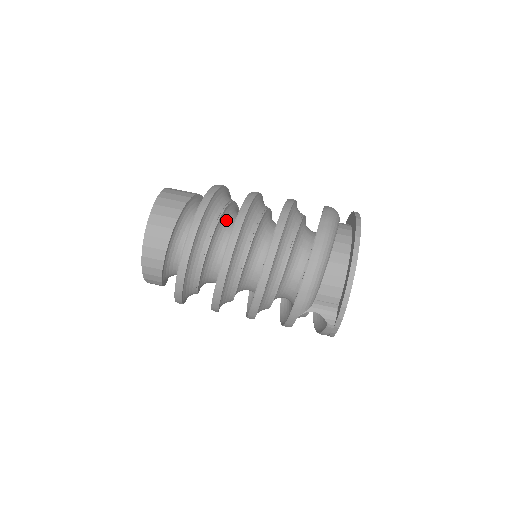
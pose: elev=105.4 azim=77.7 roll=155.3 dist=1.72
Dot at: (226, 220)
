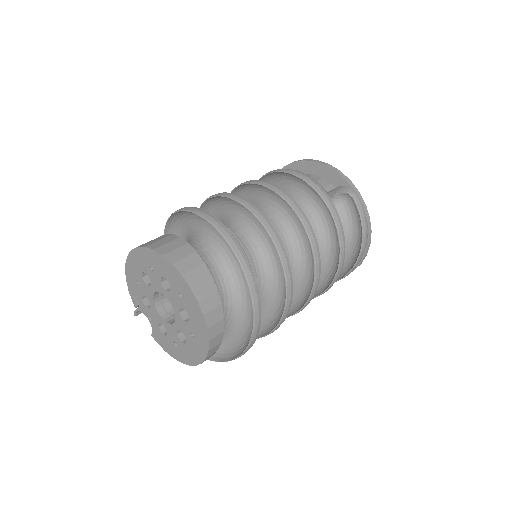
Dot at: occluded
